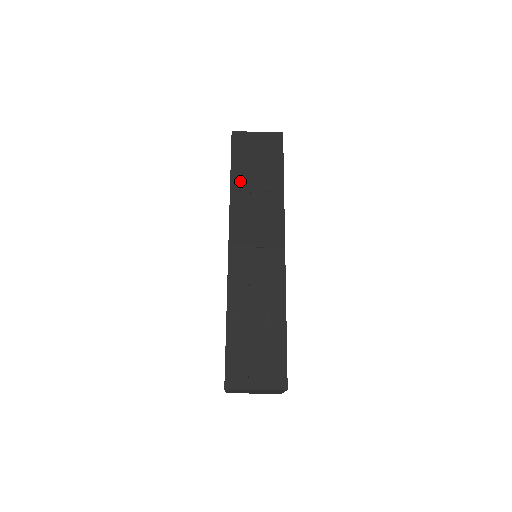
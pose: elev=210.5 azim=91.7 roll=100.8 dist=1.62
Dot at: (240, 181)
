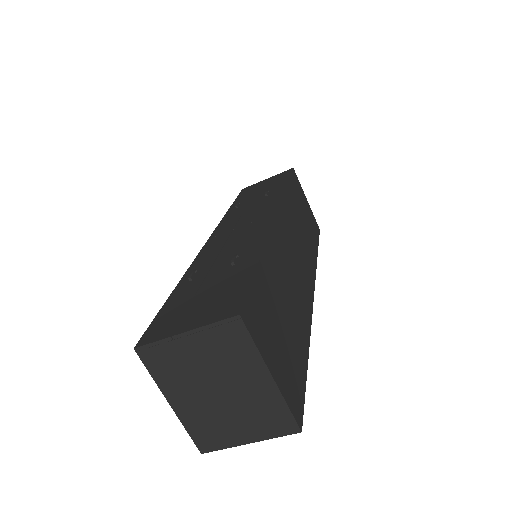
Dot at: (238, 202)
